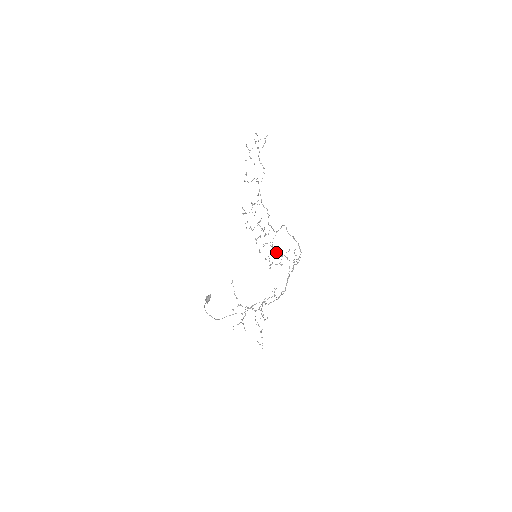
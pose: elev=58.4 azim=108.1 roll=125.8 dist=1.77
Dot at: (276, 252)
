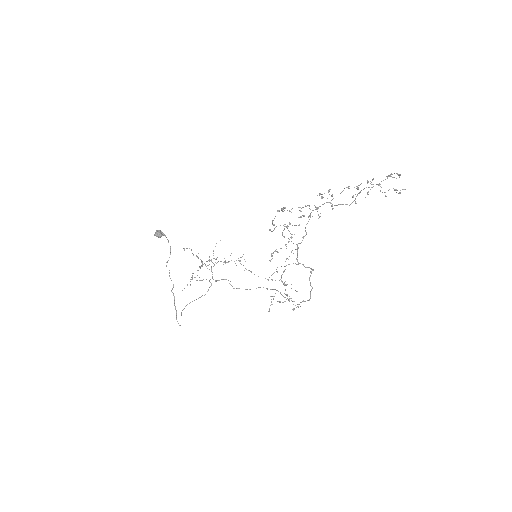
Dot at: occluded
